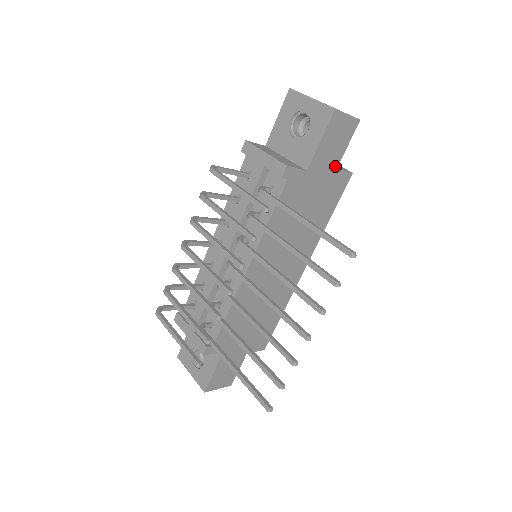
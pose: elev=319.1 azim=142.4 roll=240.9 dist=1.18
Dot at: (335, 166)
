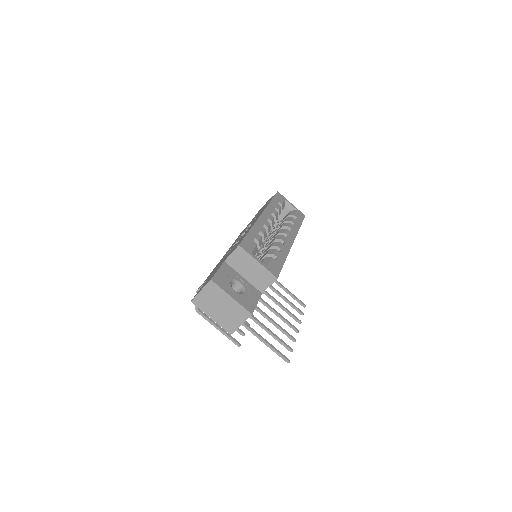
Dot at: (260, 296)
